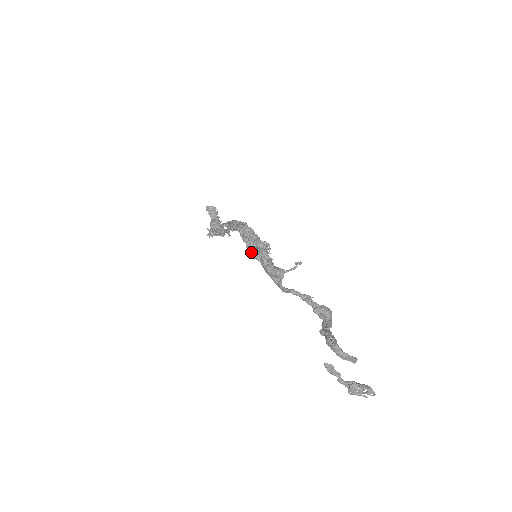
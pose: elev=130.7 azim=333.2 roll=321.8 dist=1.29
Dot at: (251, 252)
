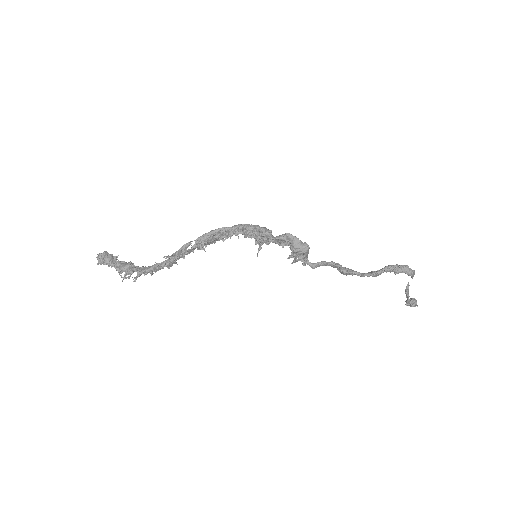
Dot at: (284, 237)
